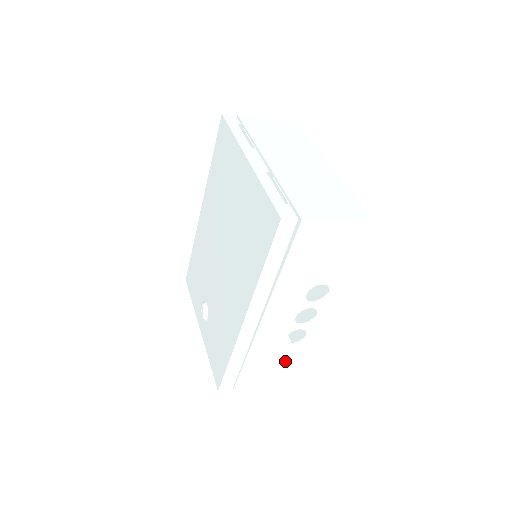
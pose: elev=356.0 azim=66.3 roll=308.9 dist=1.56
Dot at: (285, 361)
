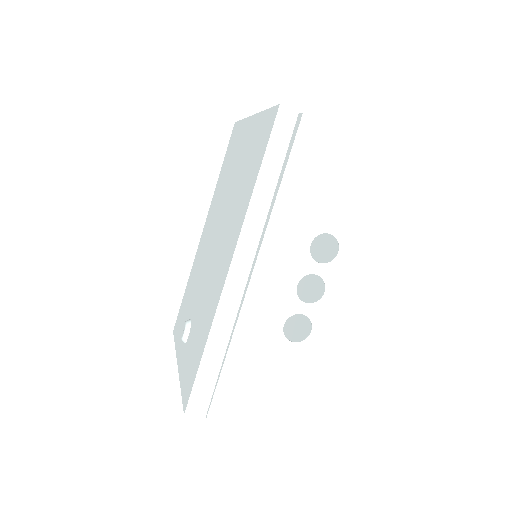
Dot at: (282, 380)
